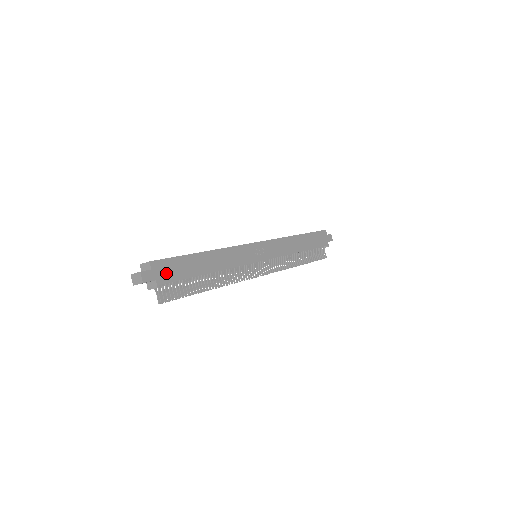
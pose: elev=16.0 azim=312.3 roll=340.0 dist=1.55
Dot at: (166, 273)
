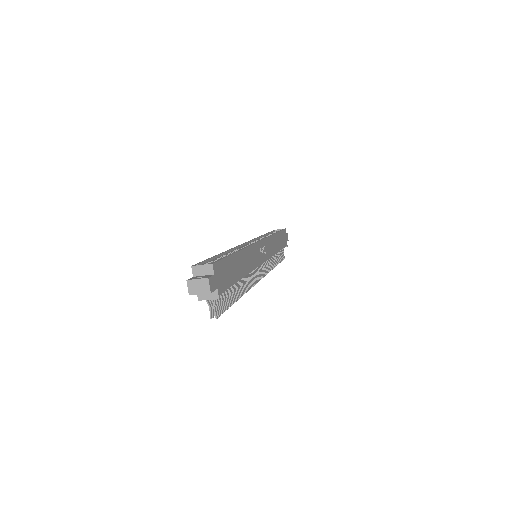
Dot at: (222, 279)
